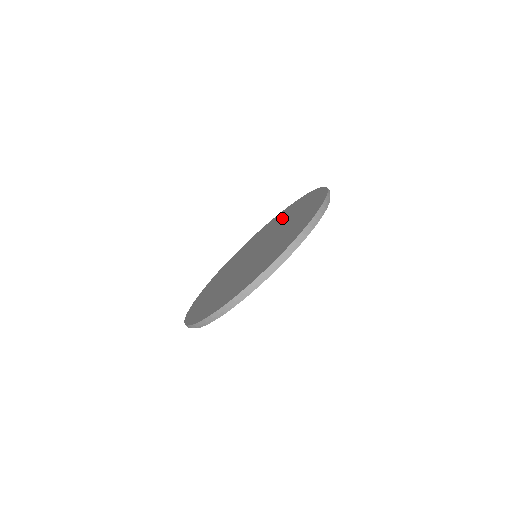
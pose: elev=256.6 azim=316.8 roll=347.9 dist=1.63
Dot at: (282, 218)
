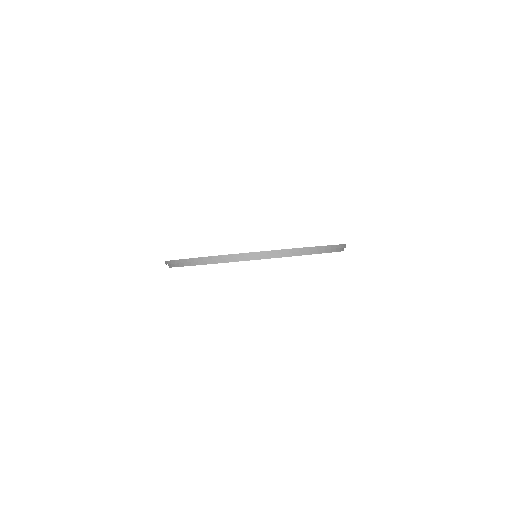
Dot at: occluded
